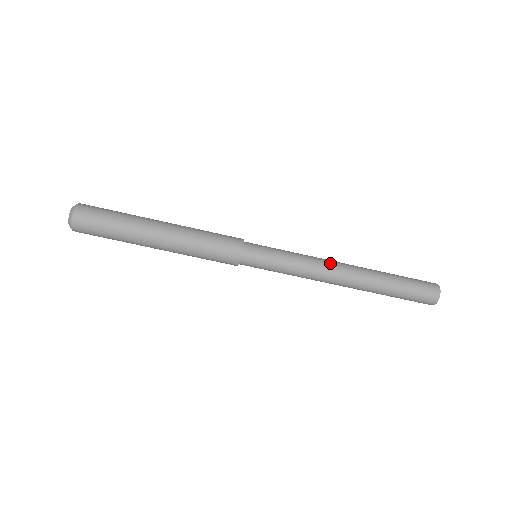
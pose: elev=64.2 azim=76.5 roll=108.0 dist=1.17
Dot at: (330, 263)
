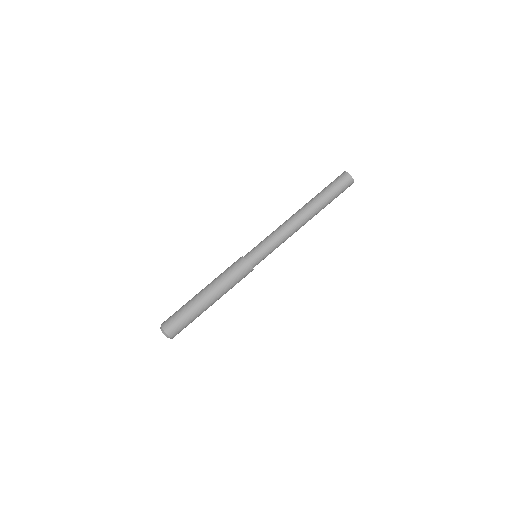
Dot at: (287, 220)
